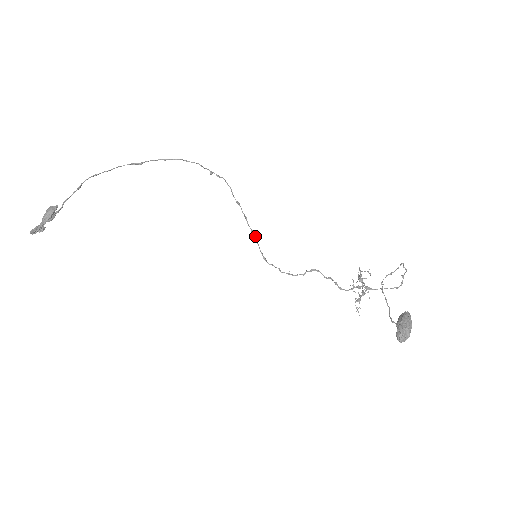
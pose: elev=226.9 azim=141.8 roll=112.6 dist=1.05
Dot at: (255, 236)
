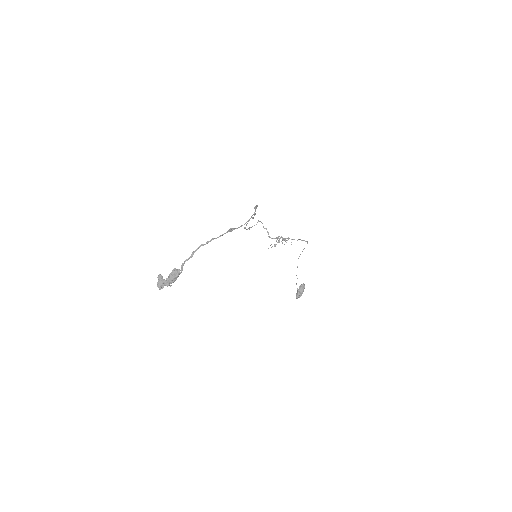
Dot at: occluded
